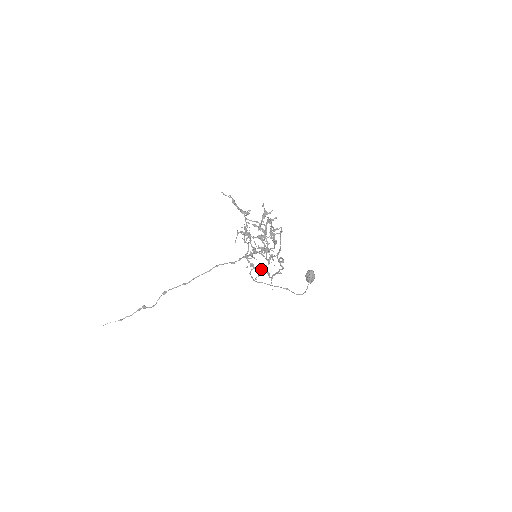
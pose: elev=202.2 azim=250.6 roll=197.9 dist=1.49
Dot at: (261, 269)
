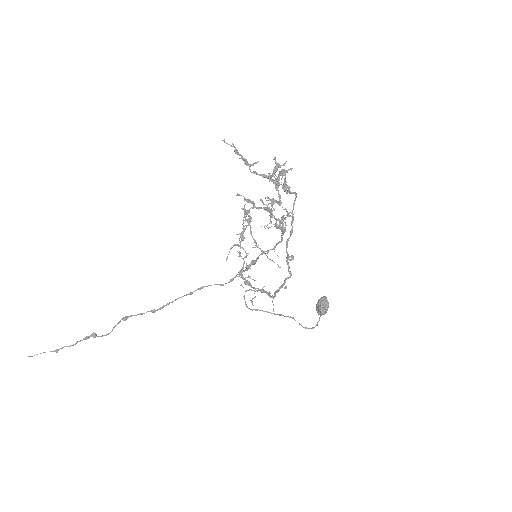
Dot at: (259, 289)
